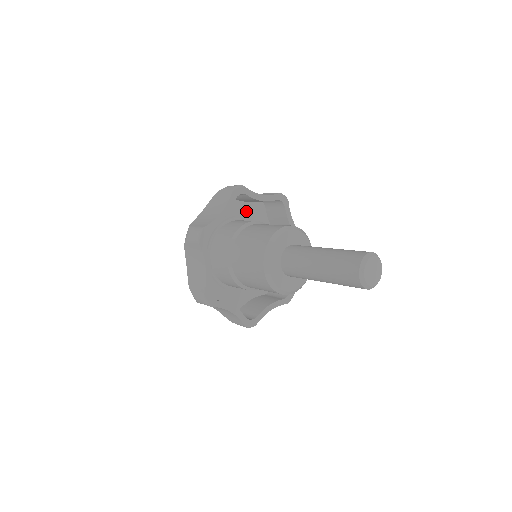
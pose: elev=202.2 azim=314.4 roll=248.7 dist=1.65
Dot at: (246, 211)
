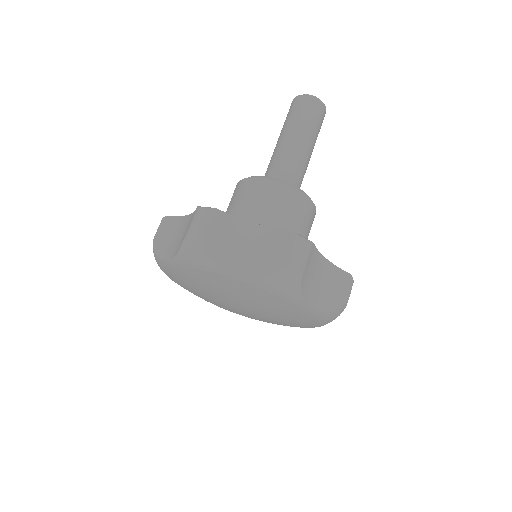
Dot at: occluded
